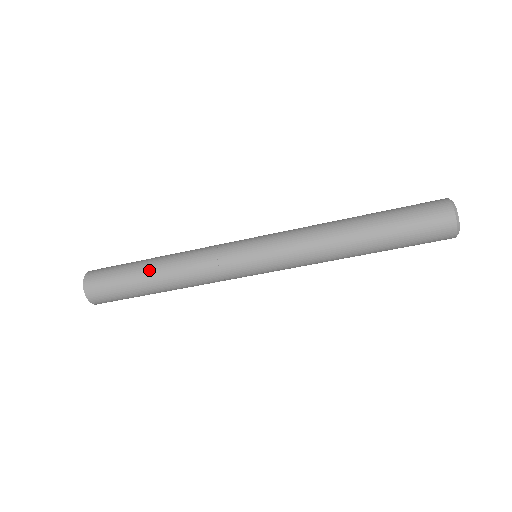
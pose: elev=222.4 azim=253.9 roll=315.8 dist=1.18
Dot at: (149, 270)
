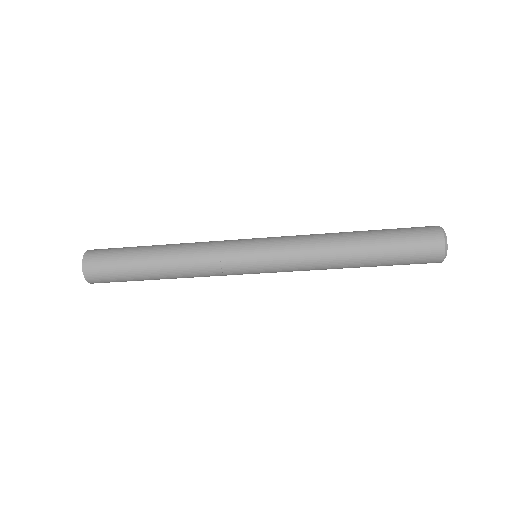
Dot at: (153, 273)
